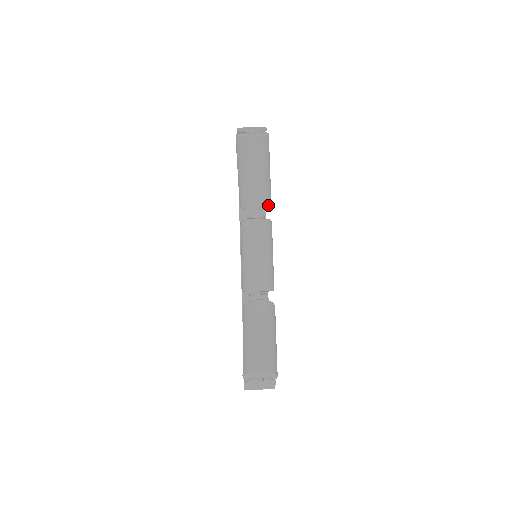
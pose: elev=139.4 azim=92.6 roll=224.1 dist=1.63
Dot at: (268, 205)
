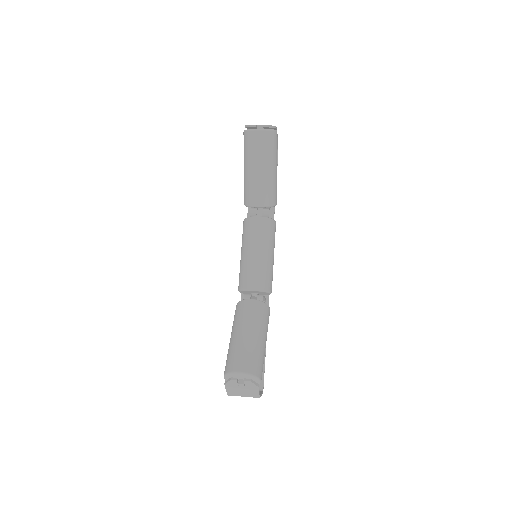
Dot at: (272, 204)
